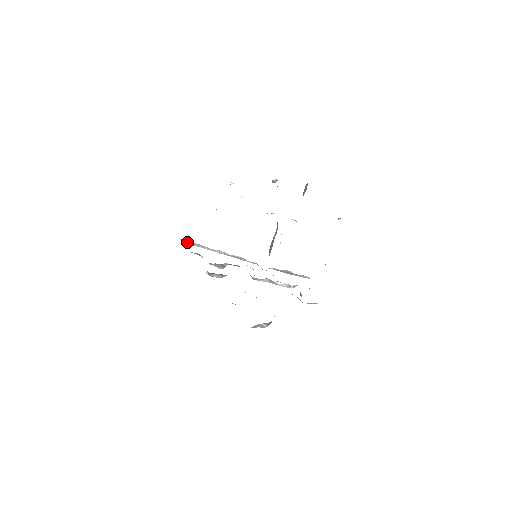
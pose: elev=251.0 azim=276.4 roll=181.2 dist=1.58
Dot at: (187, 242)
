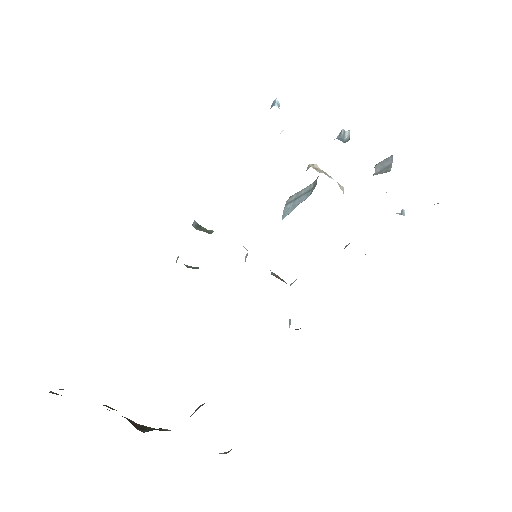
Dot at: occluded
